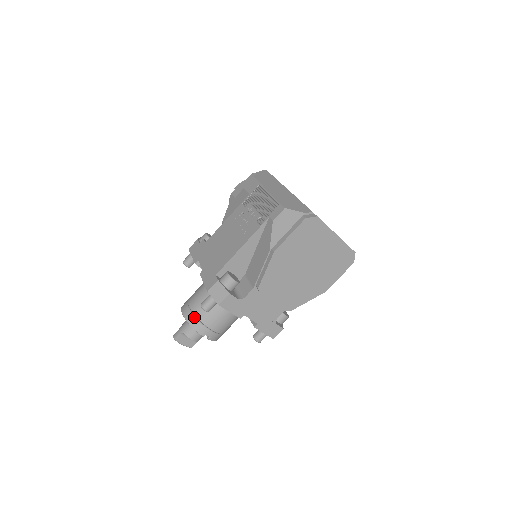
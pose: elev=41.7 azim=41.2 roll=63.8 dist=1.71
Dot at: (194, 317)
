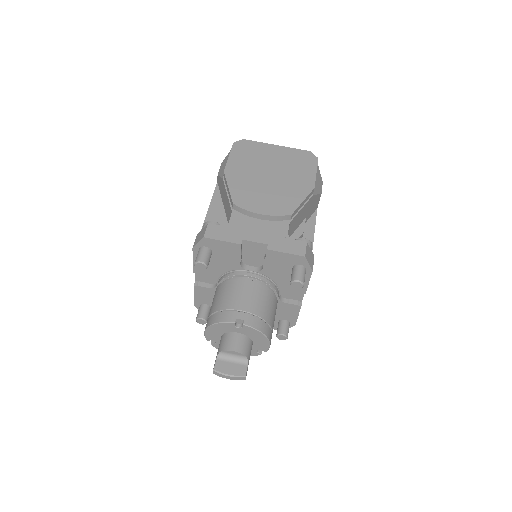
Dot at: (213, 315)
